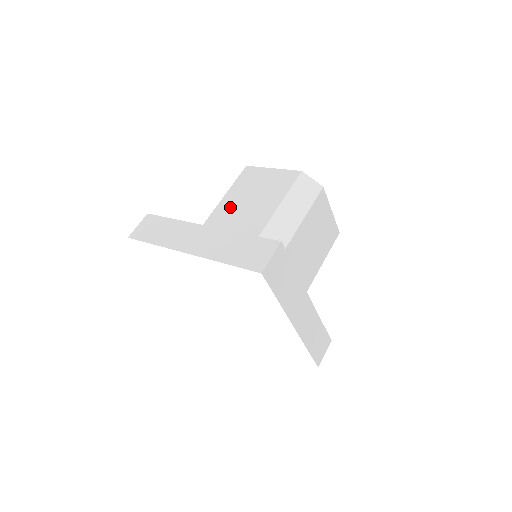
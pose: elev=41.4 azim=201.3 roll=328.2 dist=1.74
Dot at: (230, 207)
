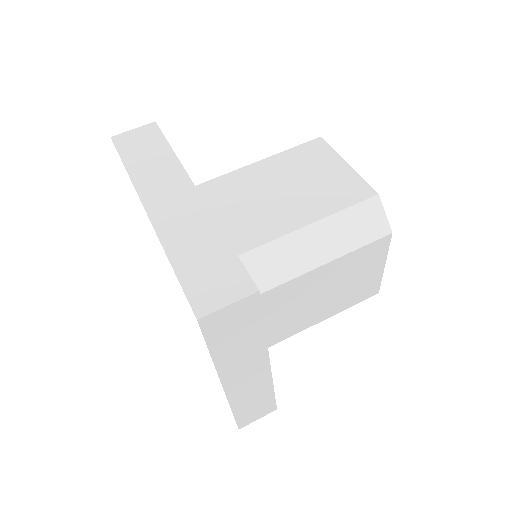
Dot at: (258, 179)
